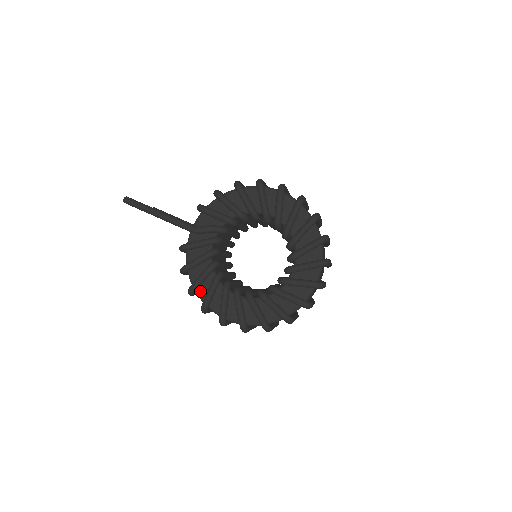
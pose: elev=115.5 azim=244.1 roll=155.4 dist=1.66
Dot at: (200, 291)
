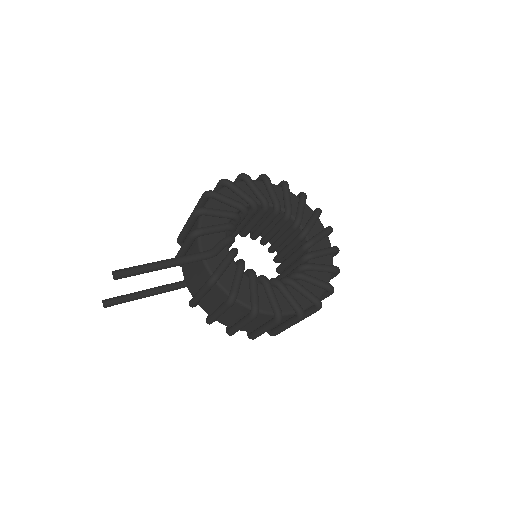
Dot at: (260, 306)
